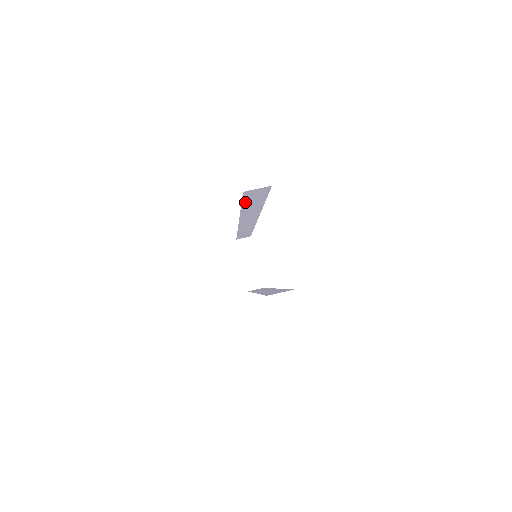
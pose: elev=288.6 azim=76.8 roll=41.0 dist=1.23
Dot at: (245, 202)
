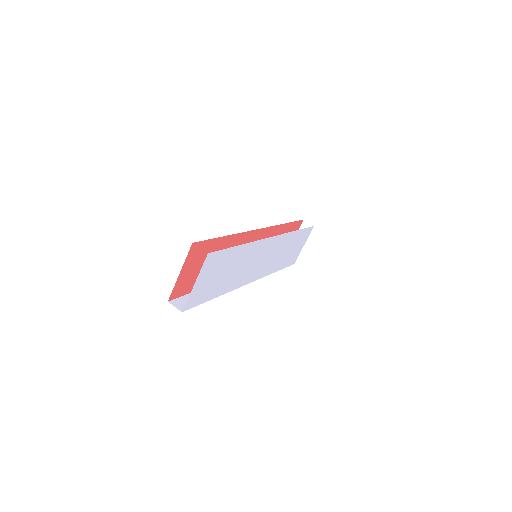
Dot at: occluded
